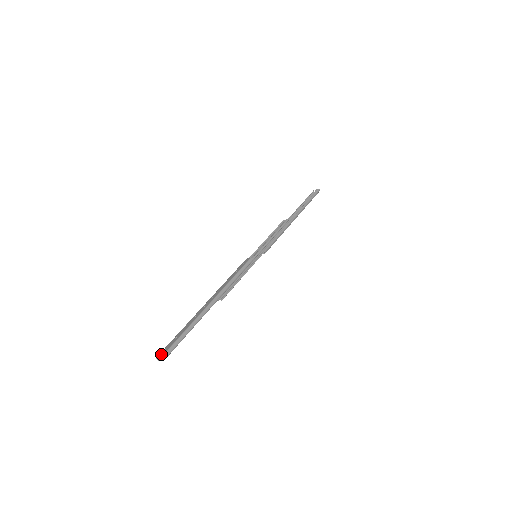
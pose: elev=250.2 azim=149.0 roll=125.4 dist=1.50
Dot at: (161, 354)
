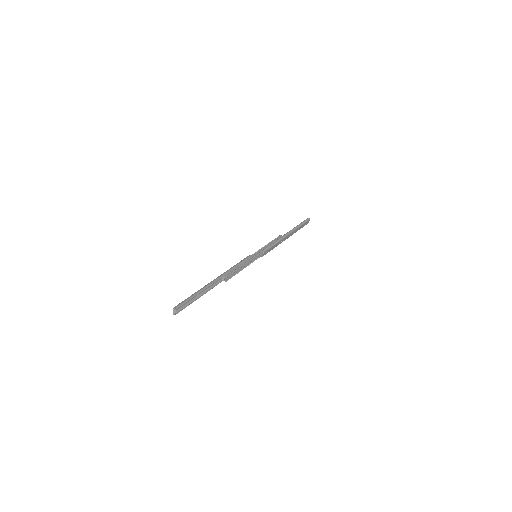
Dot at: (175, 308)
